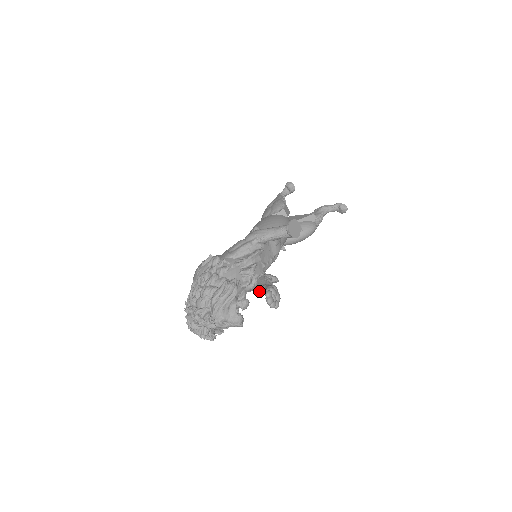
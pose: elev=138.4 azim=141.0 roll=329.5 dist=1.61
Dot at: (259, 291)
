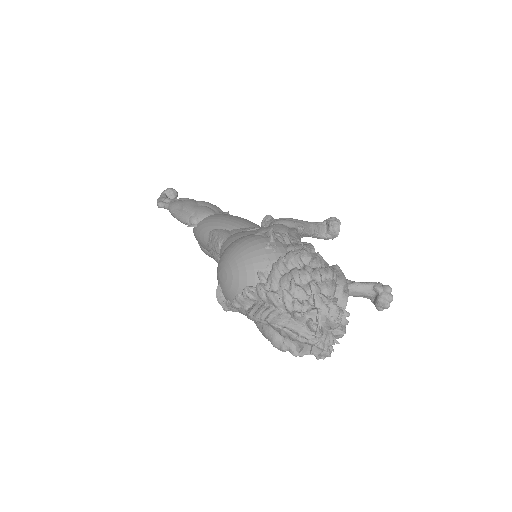
Dot at: occluded
